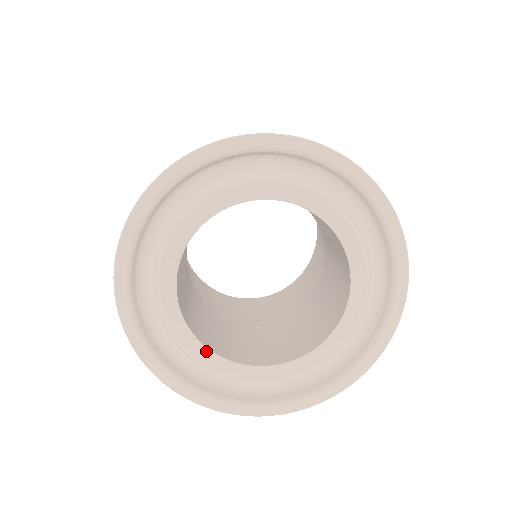
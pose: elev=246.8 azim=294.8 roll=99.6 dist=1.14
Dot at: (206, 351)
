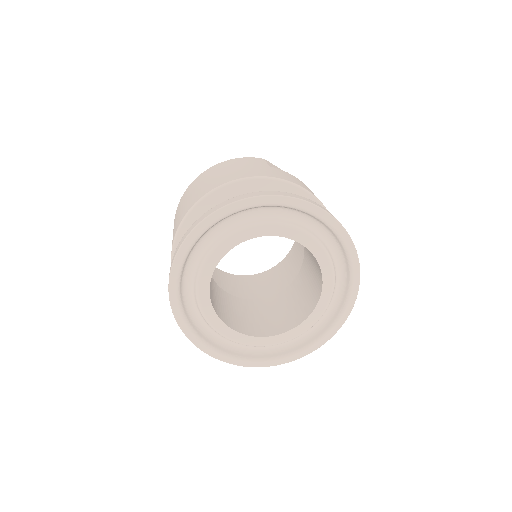
Dot at: (223, 325)
